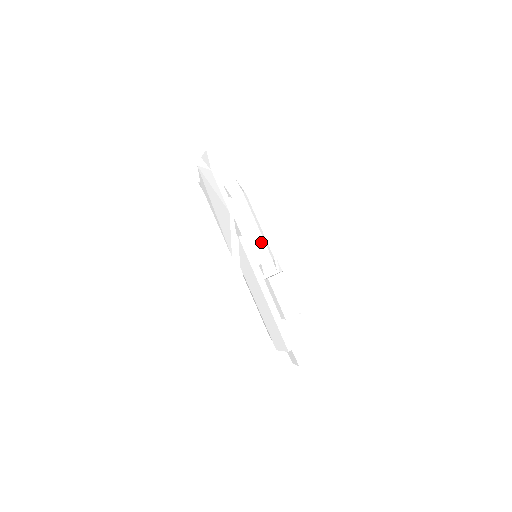
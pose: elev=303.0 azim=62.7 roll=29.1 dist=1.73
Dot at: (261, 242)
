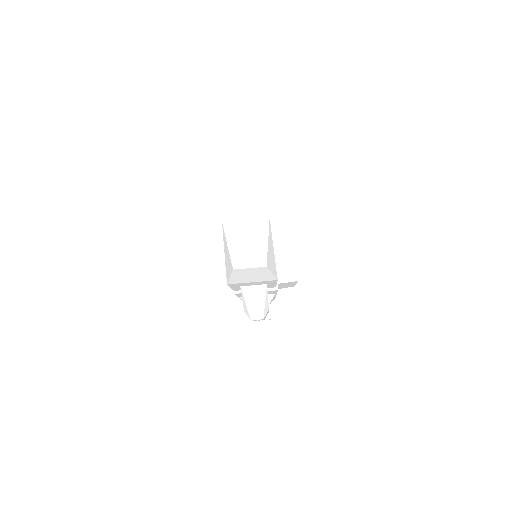
Dot at: occluded
